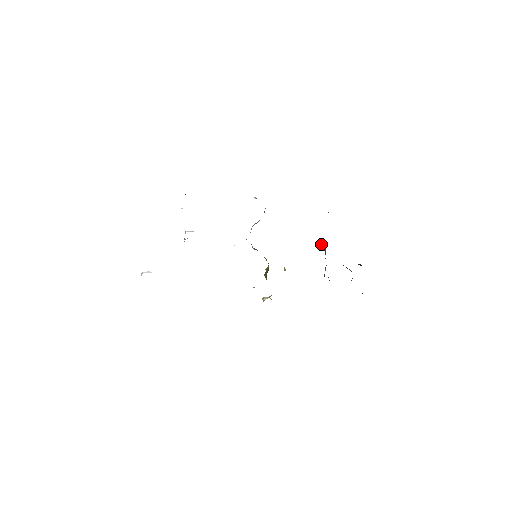
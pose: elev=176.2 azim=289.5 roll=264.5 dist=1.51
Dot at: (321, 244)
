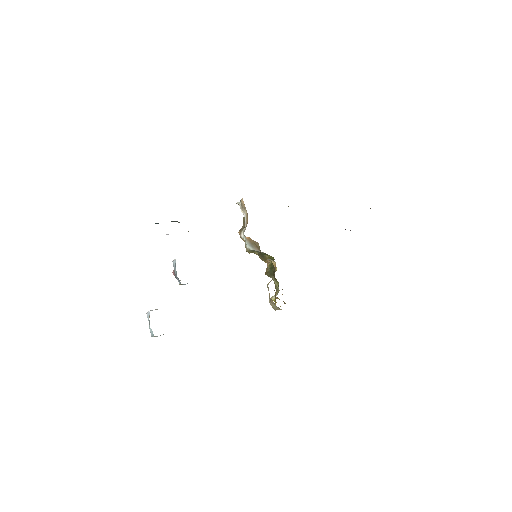
Dot at: occluded
